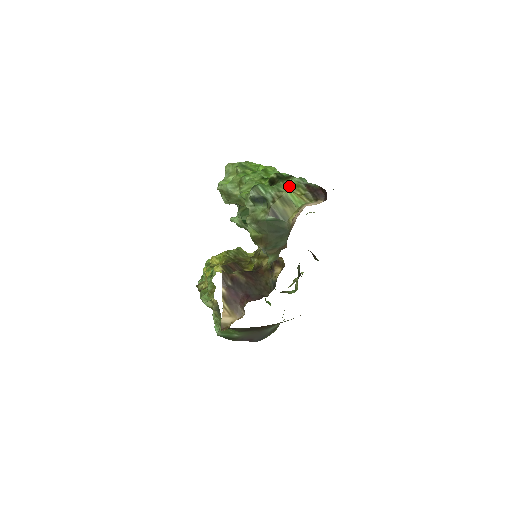
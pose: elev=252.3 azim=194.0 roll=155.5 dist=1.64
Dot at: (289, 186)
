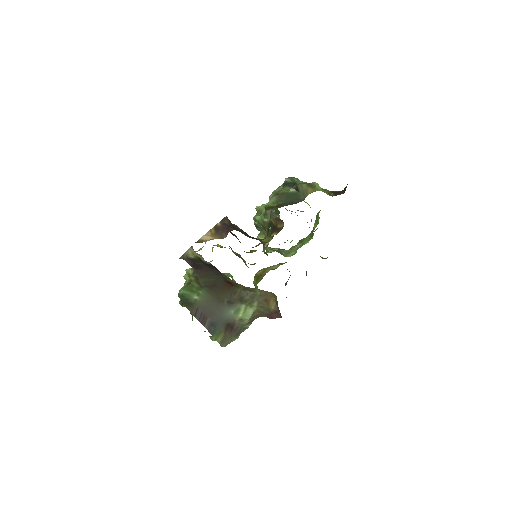
Dot at: occluded
